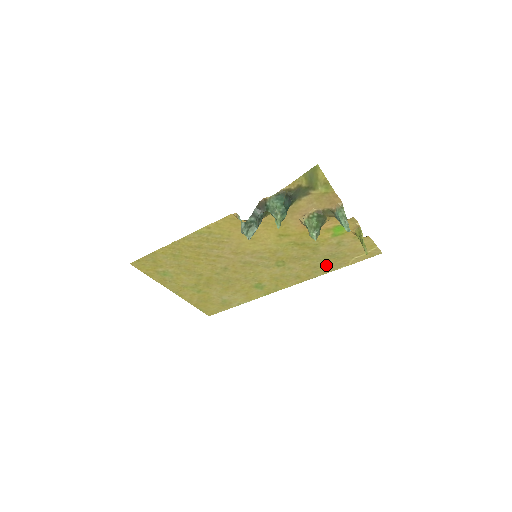
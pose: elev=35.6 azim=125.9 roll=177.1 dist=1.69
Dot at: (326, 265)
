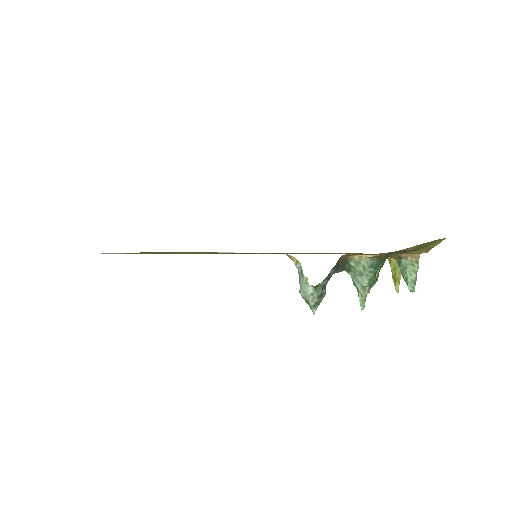
Dot at: (318, 253)
